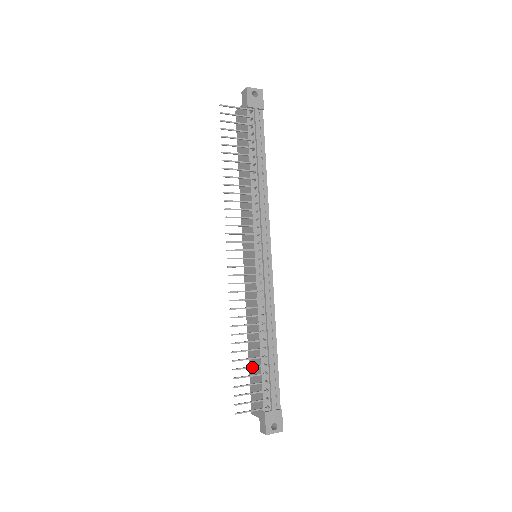
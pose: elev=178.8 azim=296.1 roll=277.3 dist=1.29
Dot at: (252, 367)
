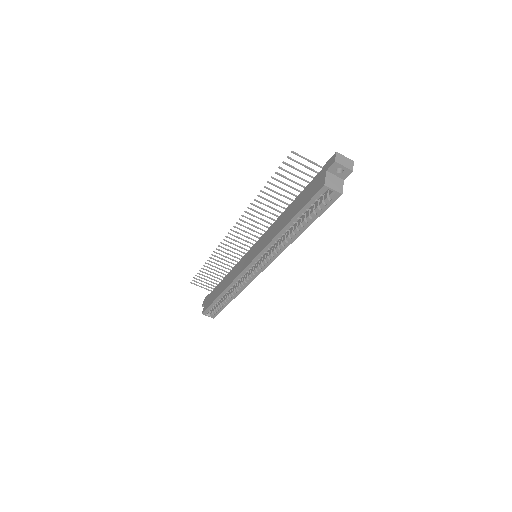
Dot at: (288, 186)
